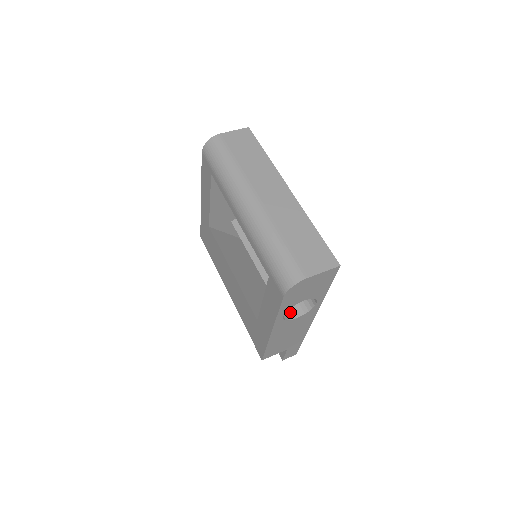
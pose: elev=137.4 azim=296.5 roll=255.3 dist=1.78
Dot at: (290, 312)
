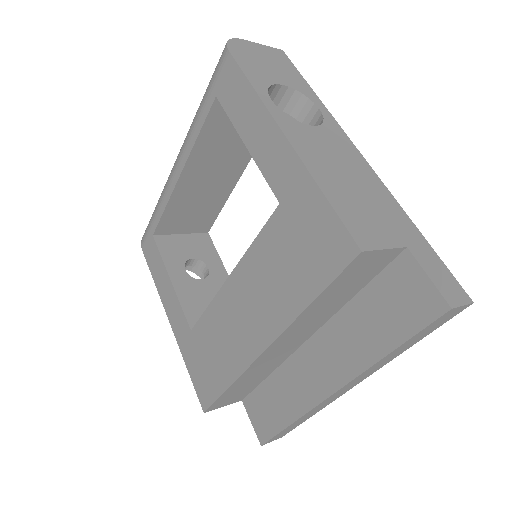
Dot at: occluded
